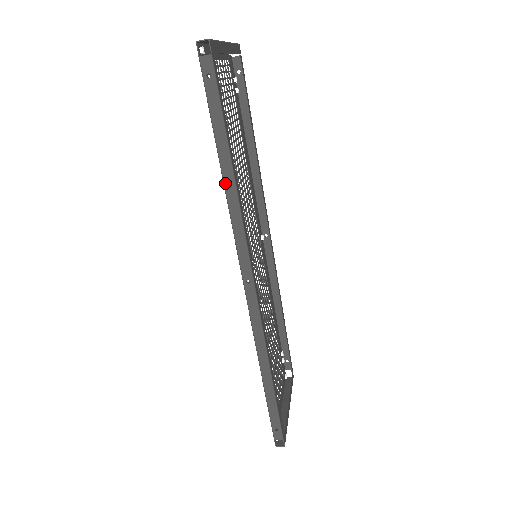
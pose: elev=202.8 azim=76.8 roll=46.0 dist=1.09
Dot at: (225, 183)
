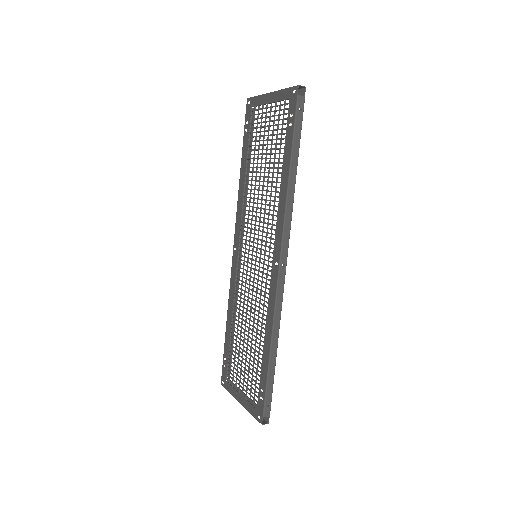
Dot at: (289, 185)
